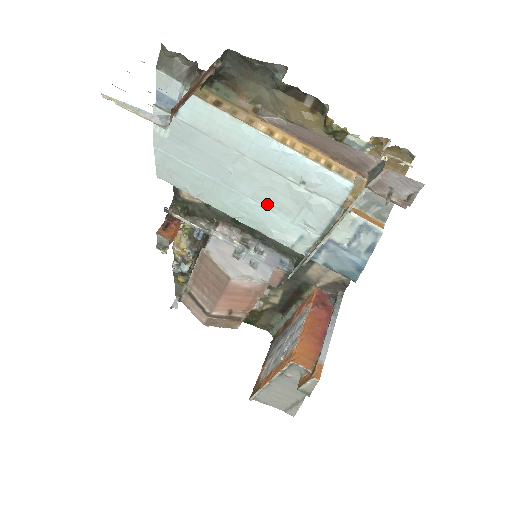
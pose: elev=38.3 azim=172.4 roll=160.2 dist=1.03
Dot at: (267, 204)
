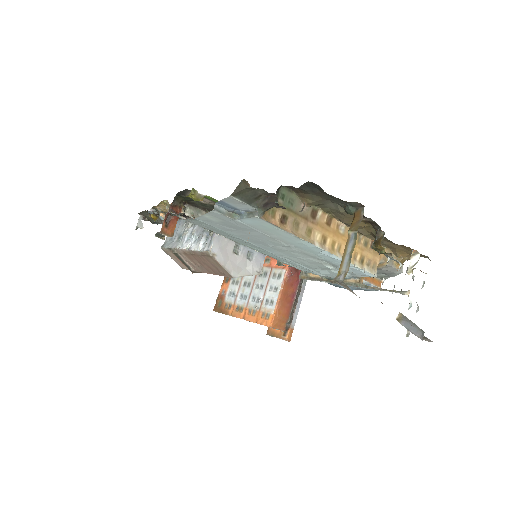
Dot at: (292, 261)
